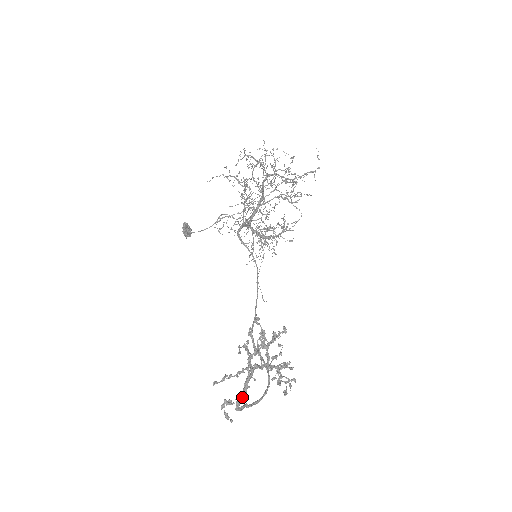
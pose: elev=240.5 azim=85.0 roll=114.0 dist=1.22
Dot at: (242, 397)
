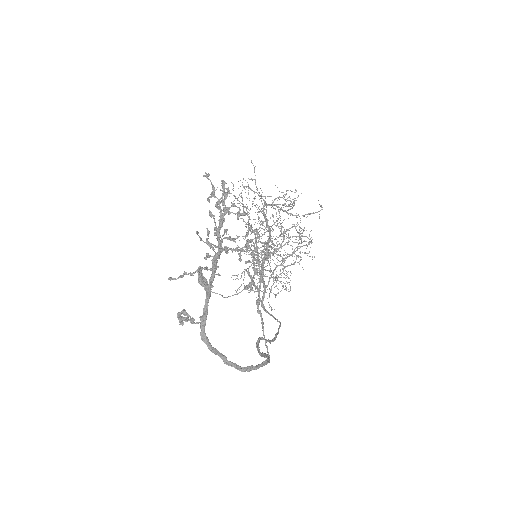
Dot at: (205, 304)
